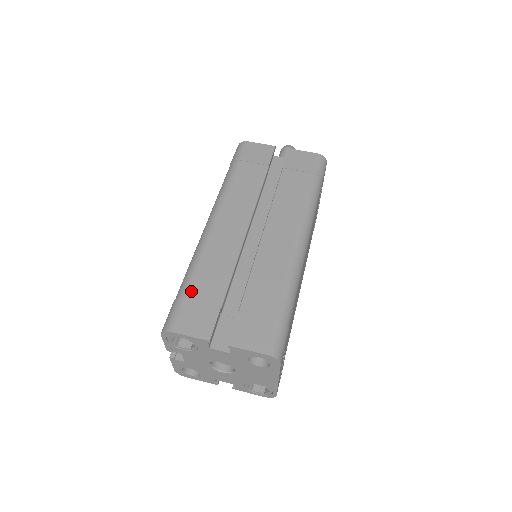
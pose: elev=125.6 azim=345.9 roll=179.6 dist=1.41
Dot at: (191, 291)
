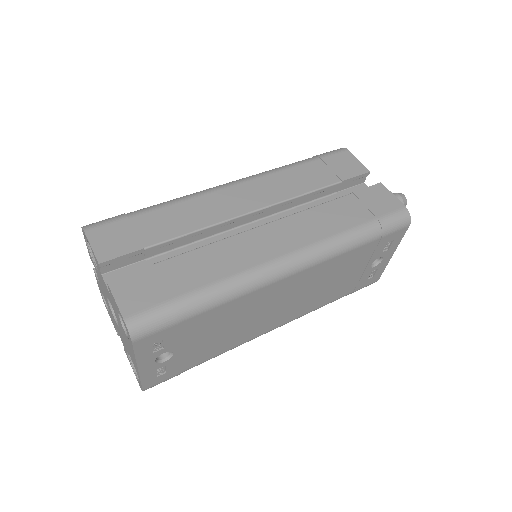
Dot at: (140, 216)
